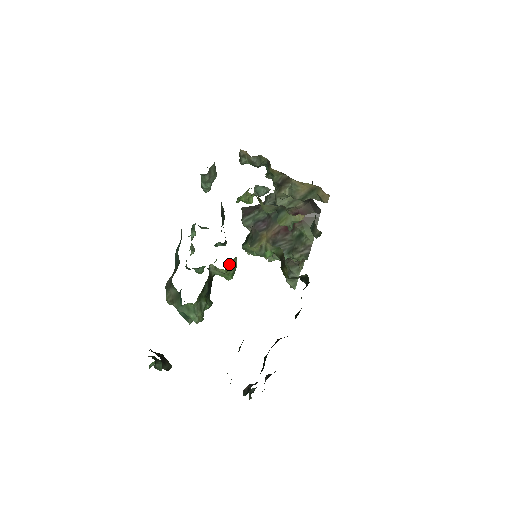
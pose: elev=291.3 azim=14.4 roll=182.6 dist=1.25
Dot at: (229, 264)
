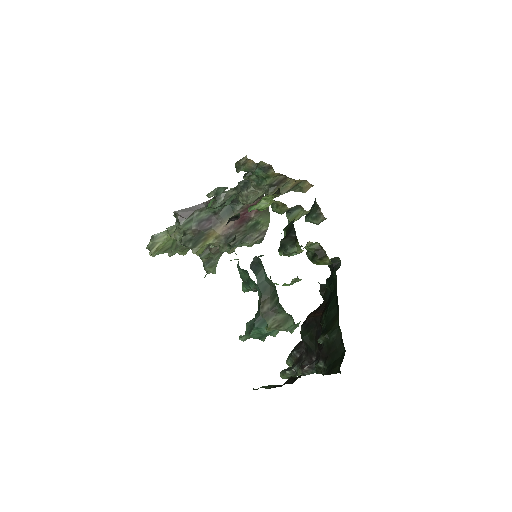
Dot at: occluded
